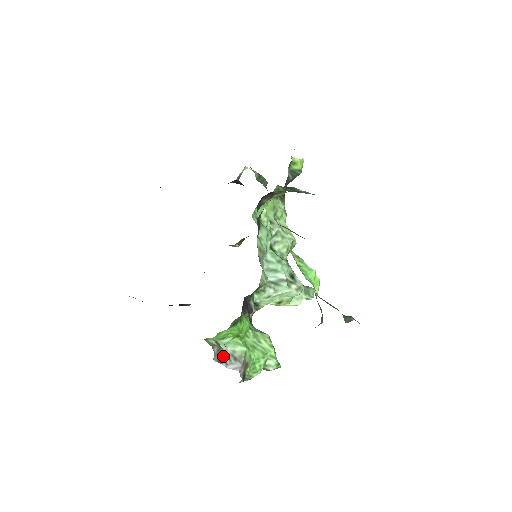
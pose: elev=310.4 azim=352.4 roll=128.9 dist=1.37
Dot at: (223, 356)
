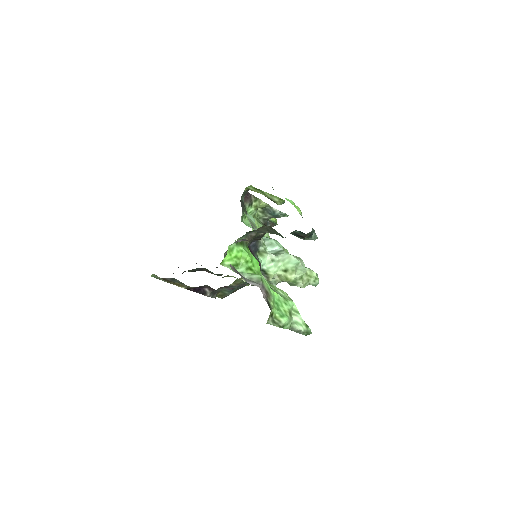
Dot at: (240, 274)
